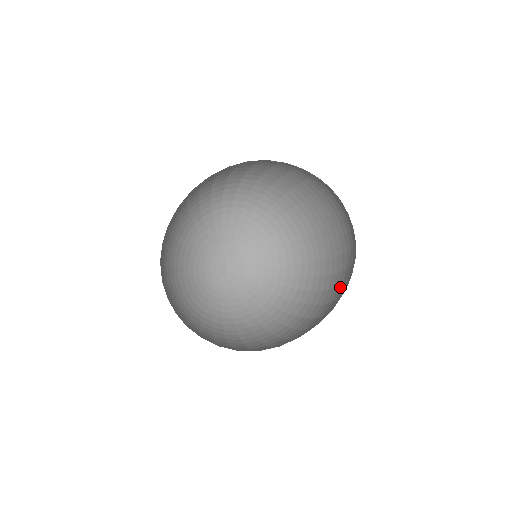
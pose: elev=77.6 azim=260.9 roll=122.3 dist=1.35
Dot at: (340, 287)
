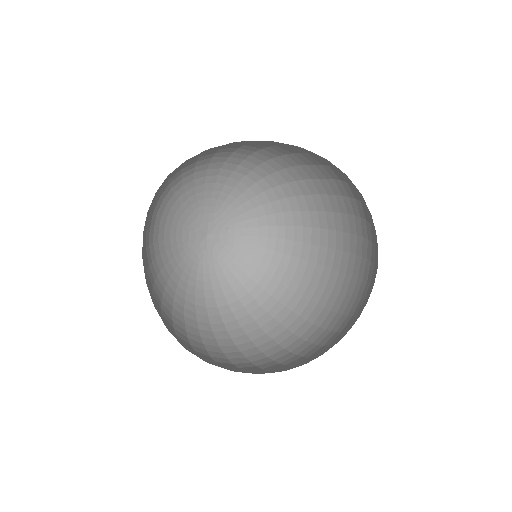
Dot at: (352, 218)
